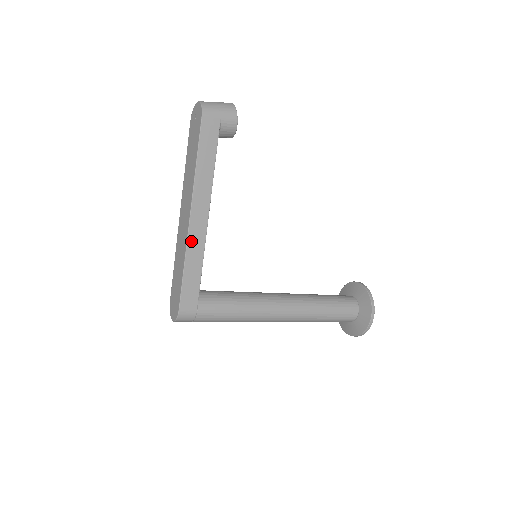
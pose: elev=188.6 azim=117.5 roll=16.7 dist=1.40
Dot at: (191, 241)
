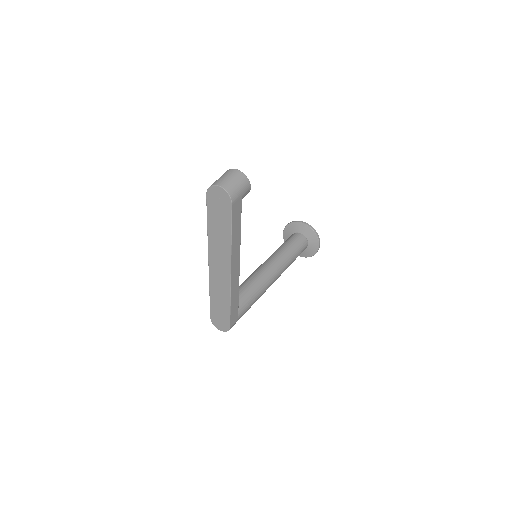
Dot at: (232, 286)
